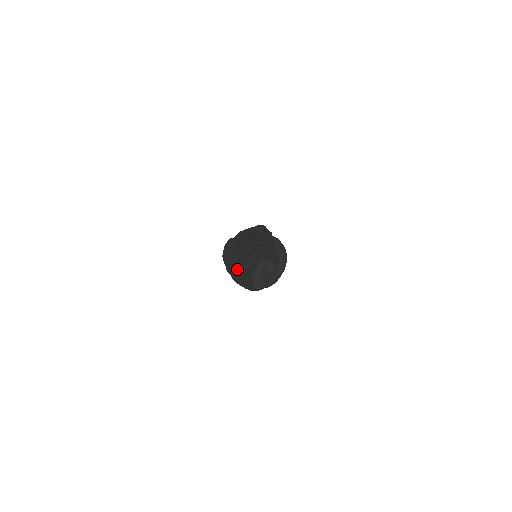
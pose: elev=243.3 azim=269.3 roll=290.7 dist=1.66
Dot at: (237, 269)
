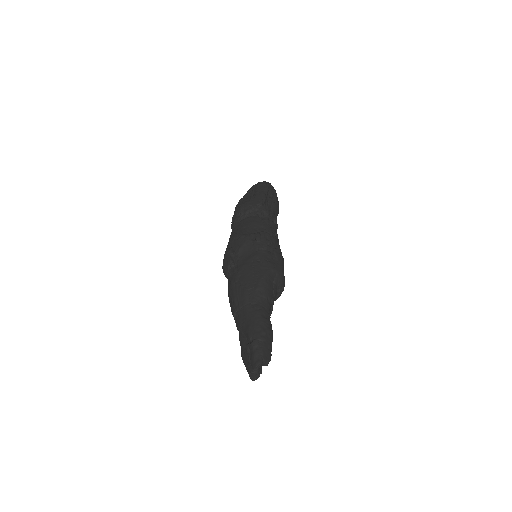
Dot at: (236, 324)
